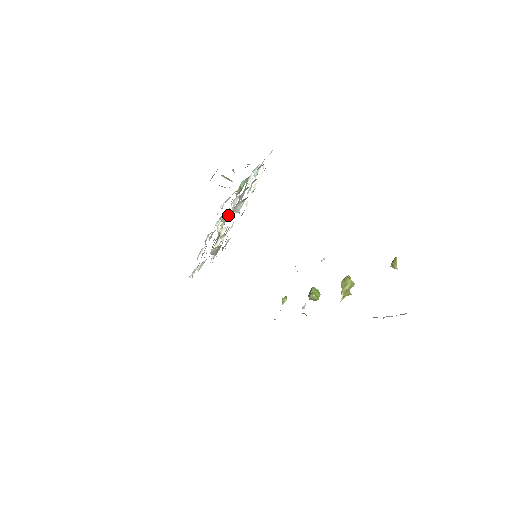
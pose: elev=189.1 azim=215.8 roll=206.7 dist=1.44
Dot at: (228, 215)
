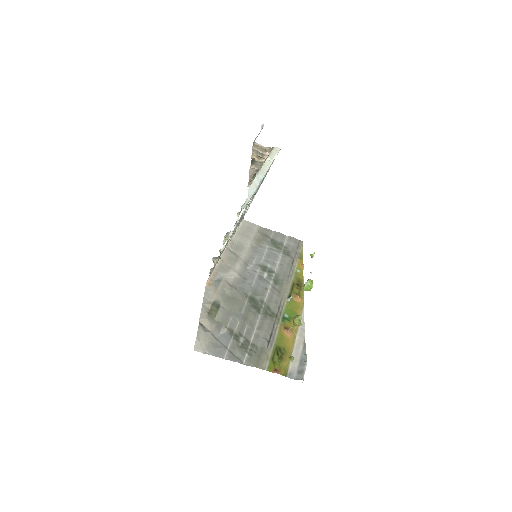
Dot at: occluded
